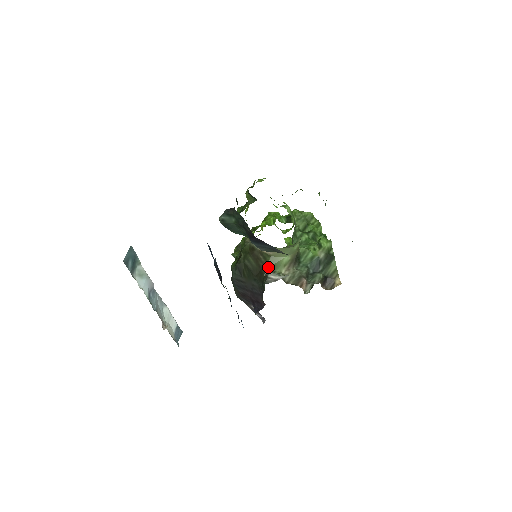
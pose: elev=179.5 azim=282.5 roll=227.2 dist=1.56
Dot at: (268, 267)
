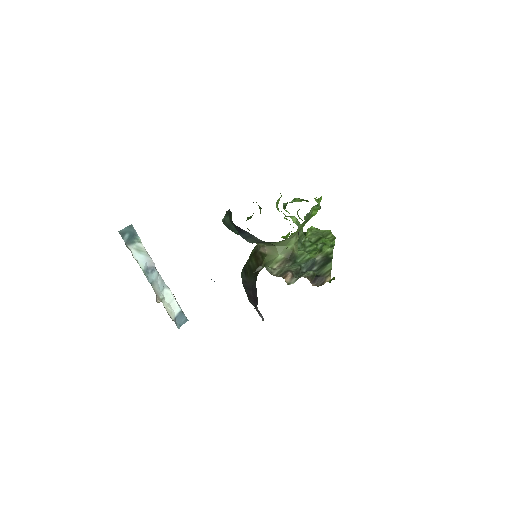
Dot at: (263, 264)
